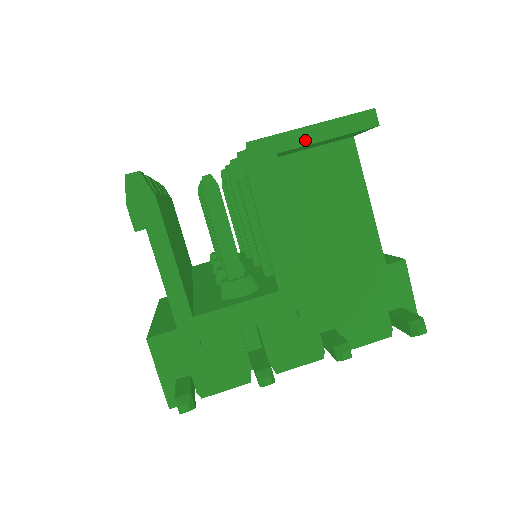
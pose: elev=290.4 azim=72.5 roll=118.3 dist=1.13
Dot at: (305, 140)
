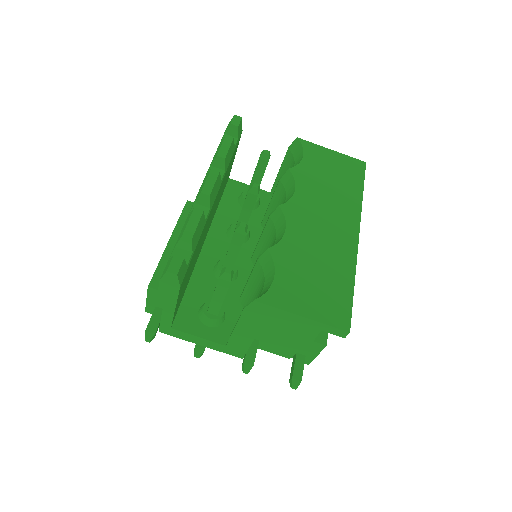
Dot at: (292, 318)
